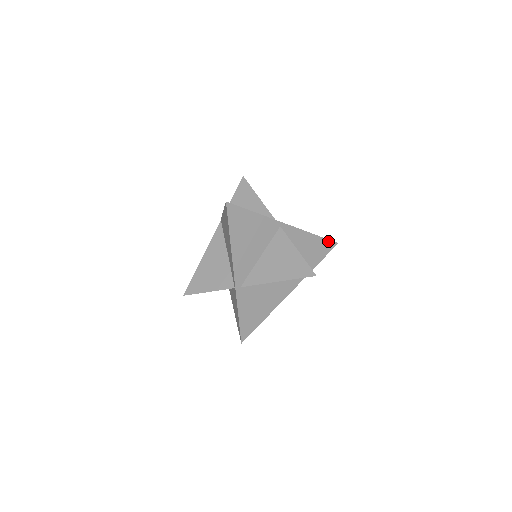
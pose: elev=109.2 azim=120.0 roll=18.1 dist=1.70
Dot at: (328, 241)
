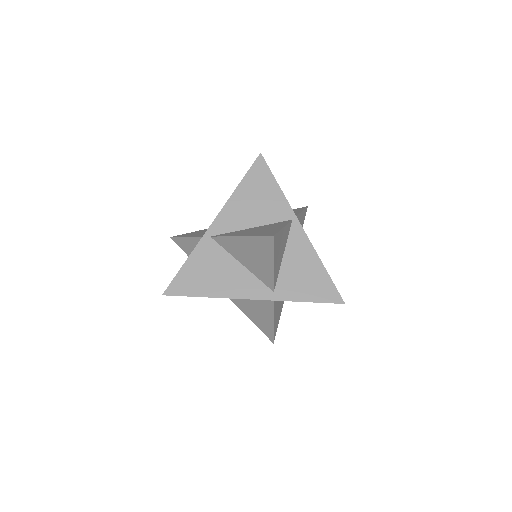
Dot at: (334, 289)
